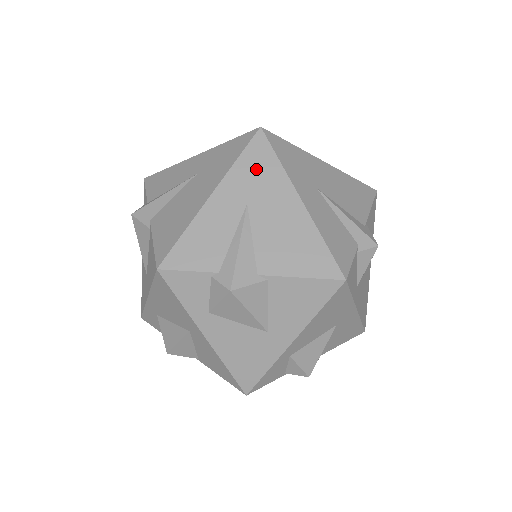
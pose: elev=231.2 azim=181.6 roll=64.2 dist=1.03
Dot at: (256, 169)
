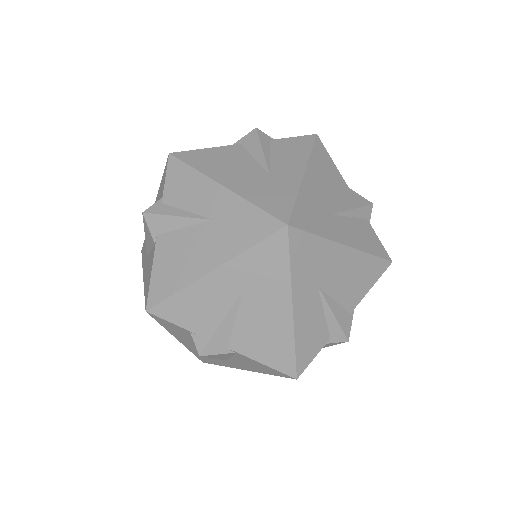
Dot at: (307, 259)
